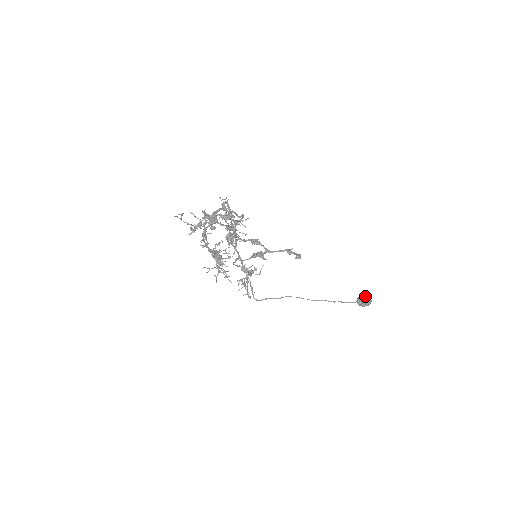
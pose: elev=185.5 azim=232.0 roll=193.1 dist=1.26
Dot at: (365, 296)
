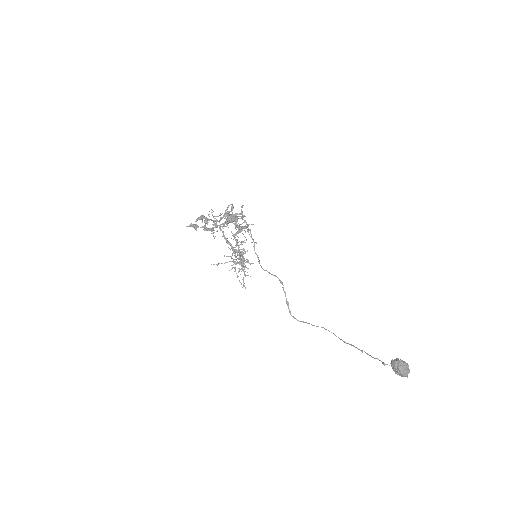
Dot at: (397, 360)
